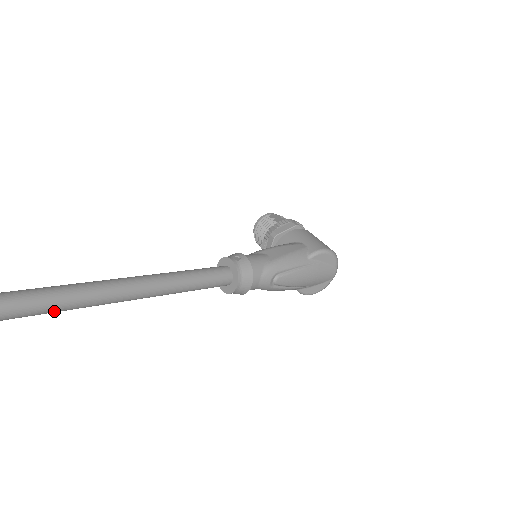
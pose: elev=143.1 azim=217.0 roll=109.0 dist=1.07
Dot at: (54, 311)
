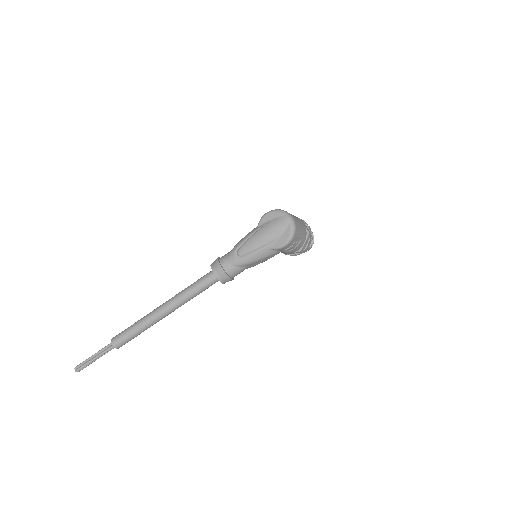
Dot at: (133, 333)
